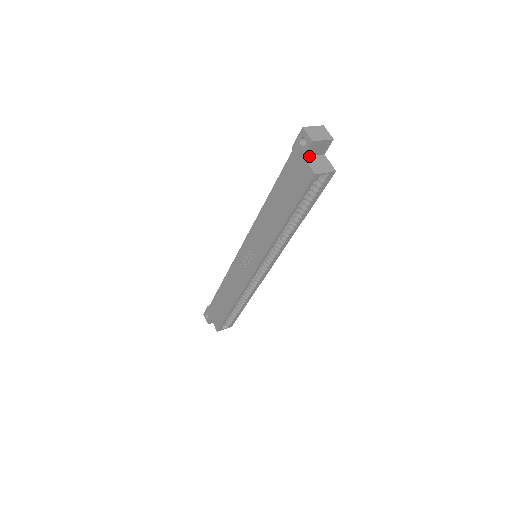
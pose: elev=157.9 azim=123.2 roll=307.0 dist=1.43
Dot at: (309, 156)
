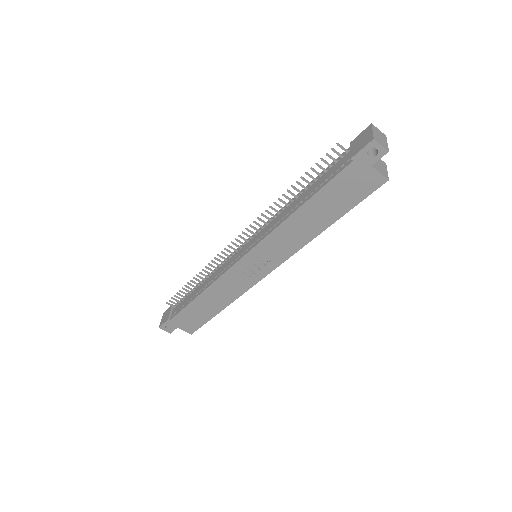
Dot at: (371, 162)
